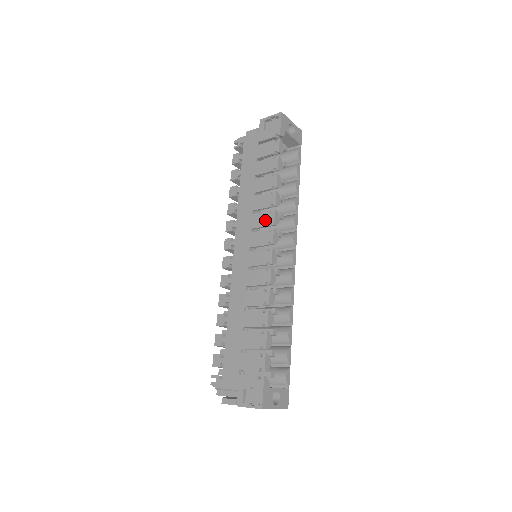
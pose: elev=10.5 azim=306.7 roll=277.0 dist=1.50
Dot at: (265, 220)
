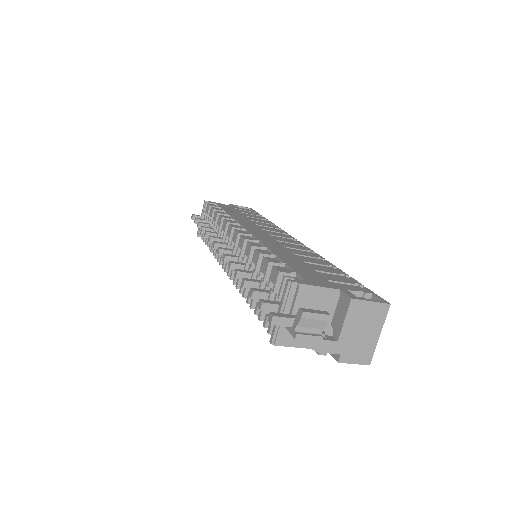
Dot at: (276, 230)
